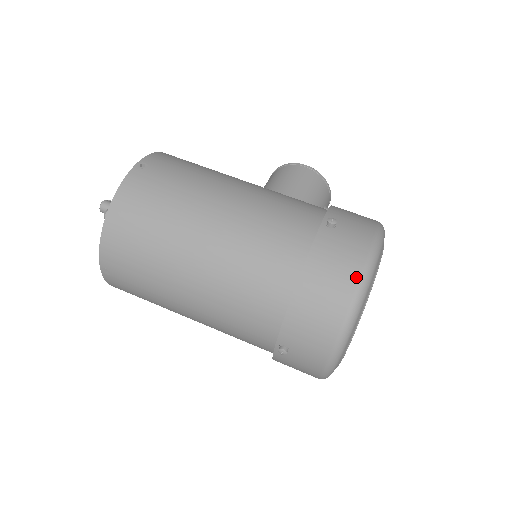
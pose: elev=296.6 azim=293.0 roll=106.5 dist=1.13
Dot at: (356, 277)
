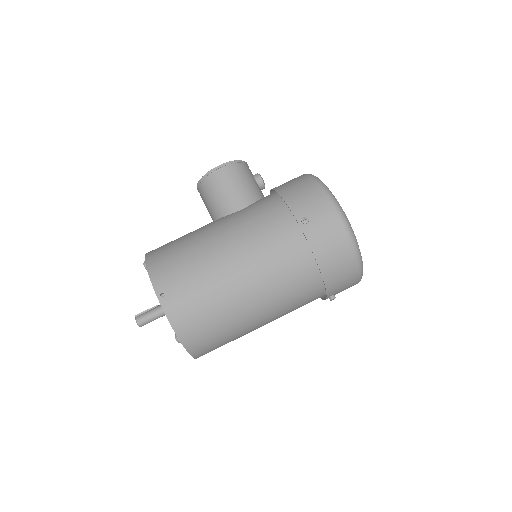
Dot at: (347, 240)
